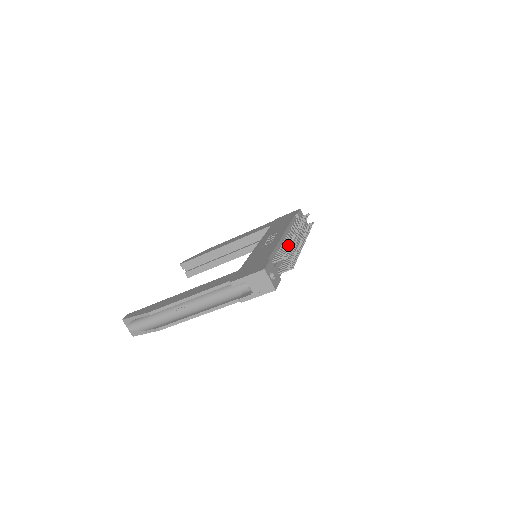
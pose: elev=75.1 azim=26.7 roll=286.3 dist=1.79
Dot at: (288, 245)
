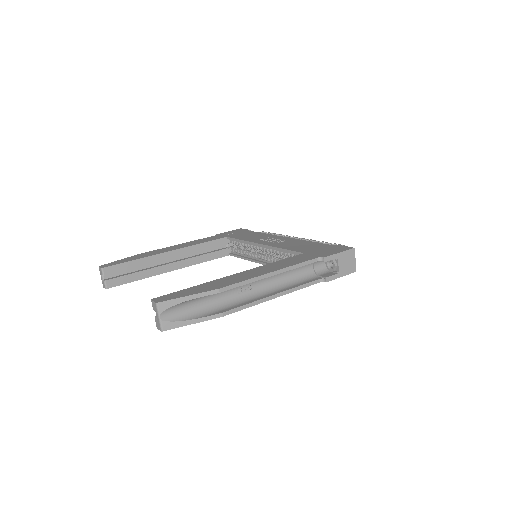
Dot at: occluded
